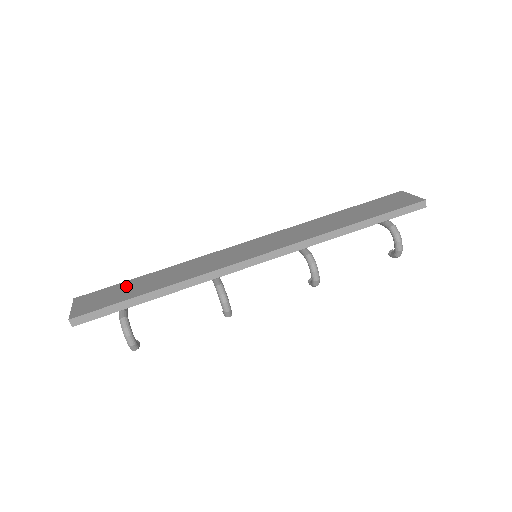
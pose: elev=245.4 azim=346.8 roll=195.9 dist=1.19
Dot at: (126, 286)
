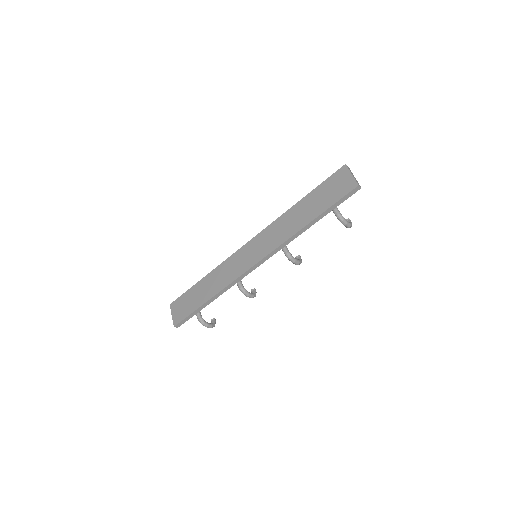
Dot at: (192, 294)
